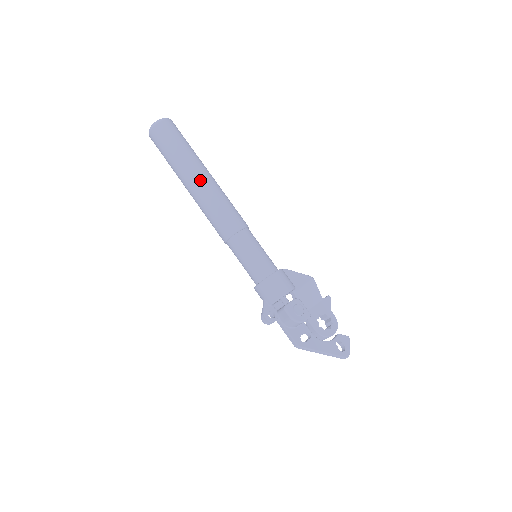
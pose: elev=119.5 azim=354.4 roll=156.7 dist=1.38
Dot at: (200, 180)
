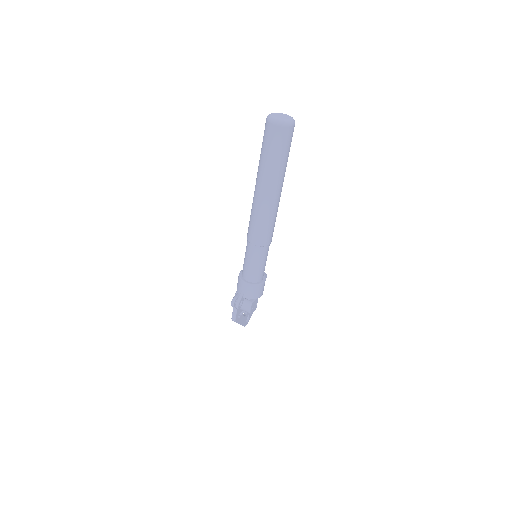
Dot at: (277, 195)
